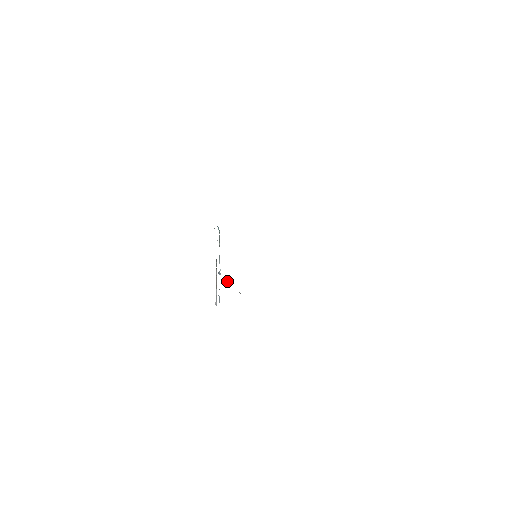
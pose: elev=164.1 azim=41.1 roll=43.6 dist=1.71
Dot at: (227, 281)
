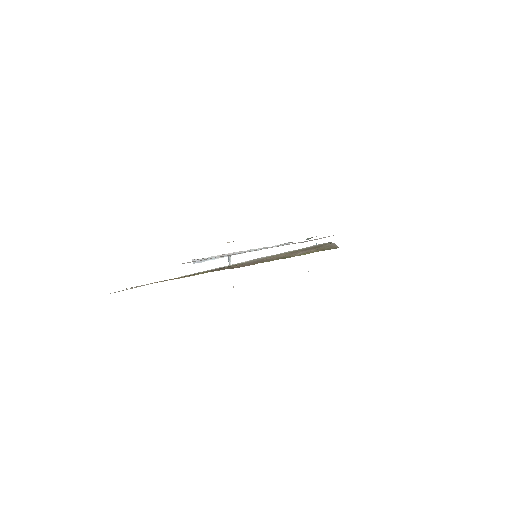
Dot at: (229, 260)
